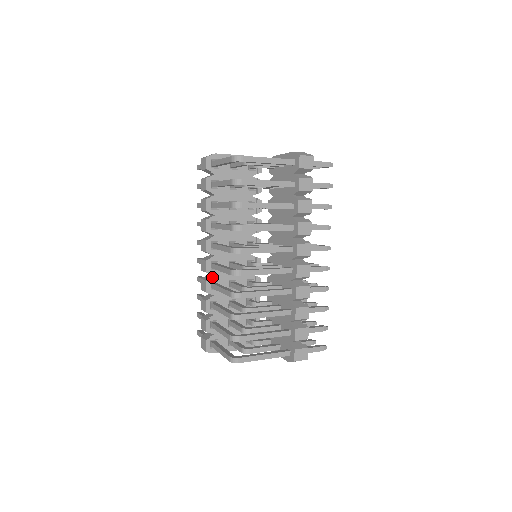
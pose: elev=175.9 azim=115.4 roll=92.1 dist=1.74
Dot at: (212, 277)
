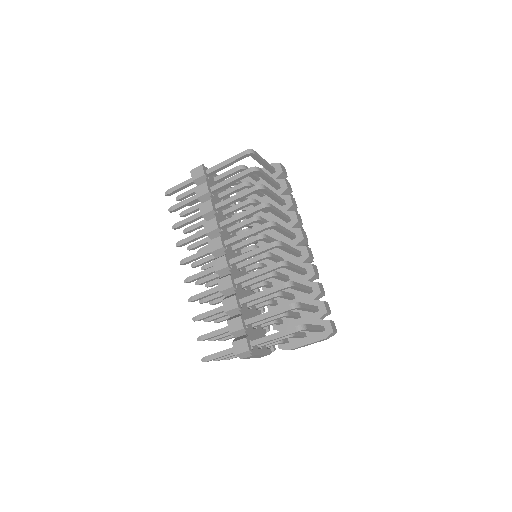
Dot at: occluded
